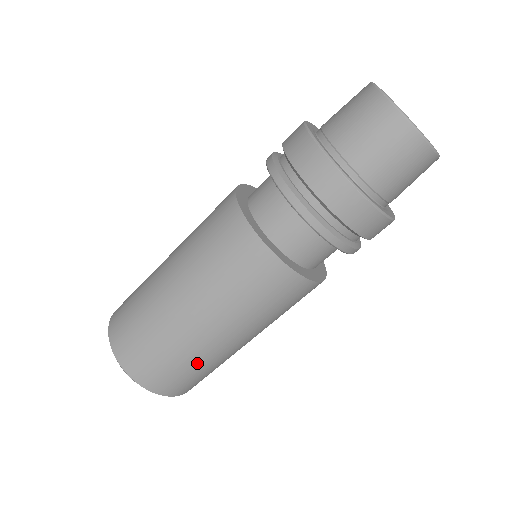
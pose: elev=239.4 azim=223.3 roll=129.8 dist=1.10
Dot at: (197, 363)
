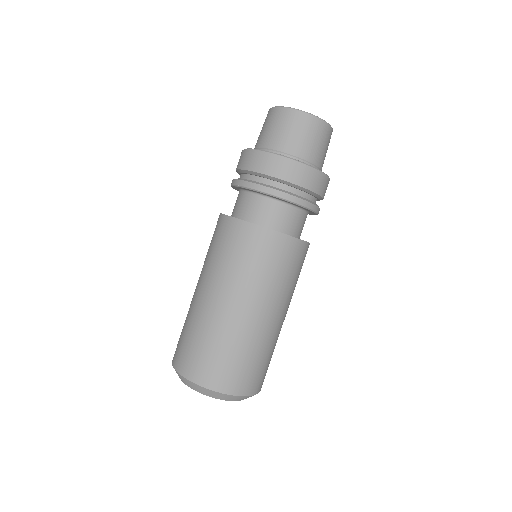
Dot at: (204, 332)
